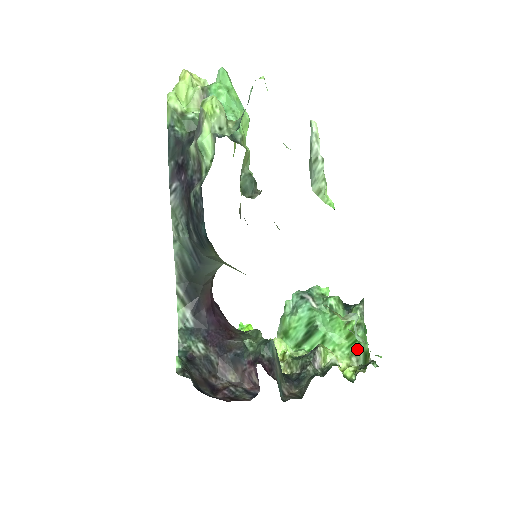
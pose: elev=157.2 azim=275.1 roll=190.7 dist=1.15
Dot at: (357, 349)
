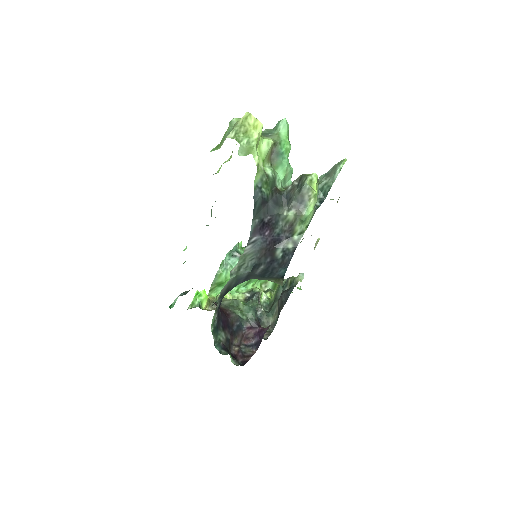
Dot at: (267, 280)
